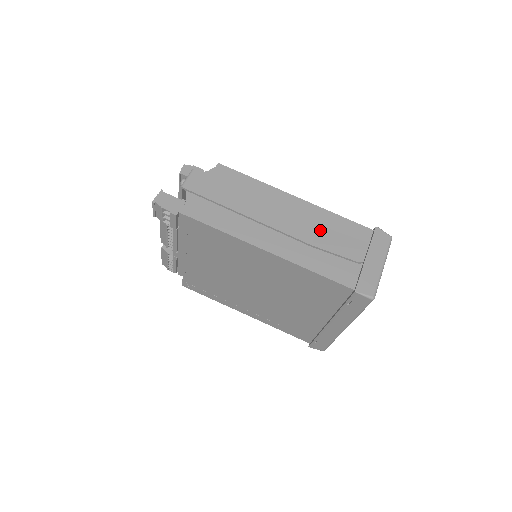
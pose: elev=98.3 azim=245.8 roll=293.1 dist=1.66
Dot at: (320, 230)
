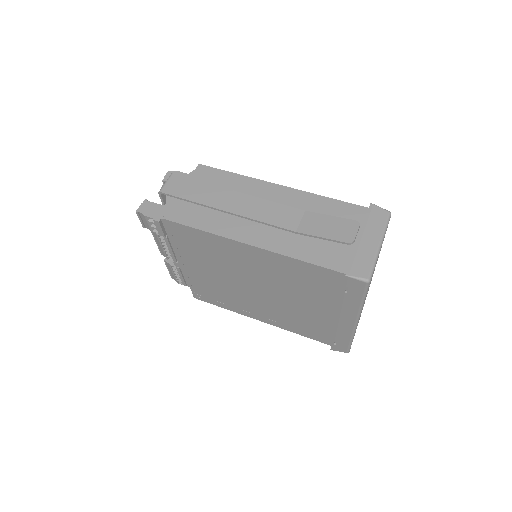
Dot at: (306, 215)
